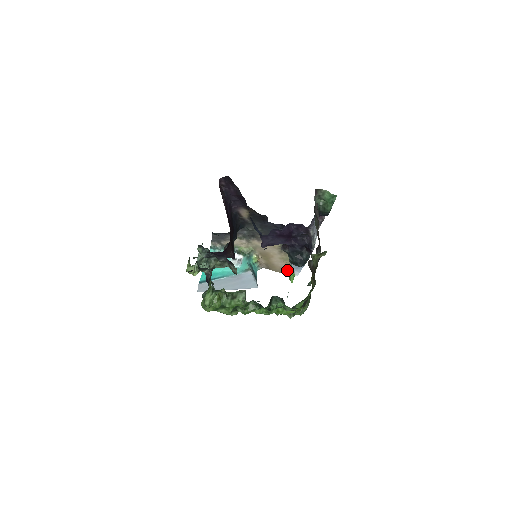
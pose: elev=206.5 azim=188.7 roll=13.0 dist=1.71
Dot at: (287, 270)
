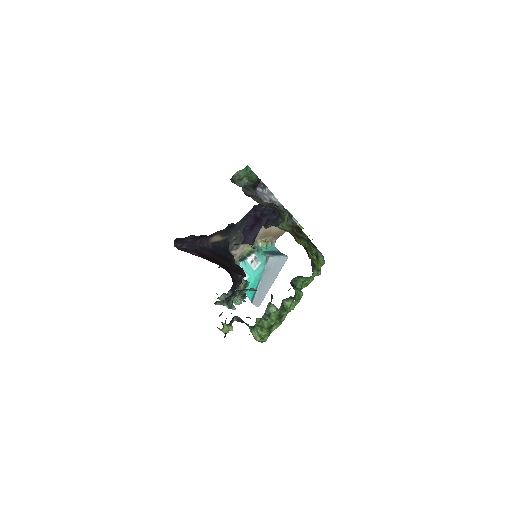
Dot at: occluded
